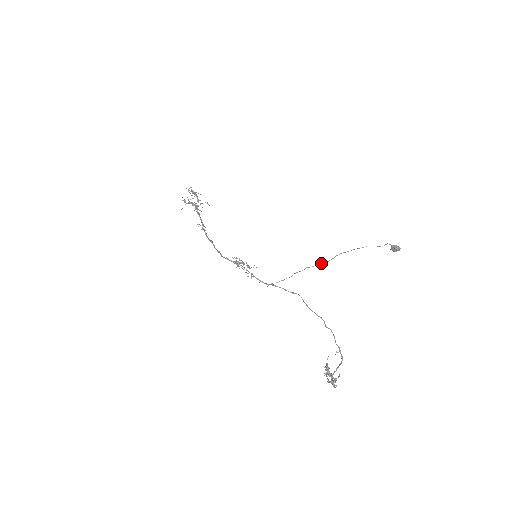
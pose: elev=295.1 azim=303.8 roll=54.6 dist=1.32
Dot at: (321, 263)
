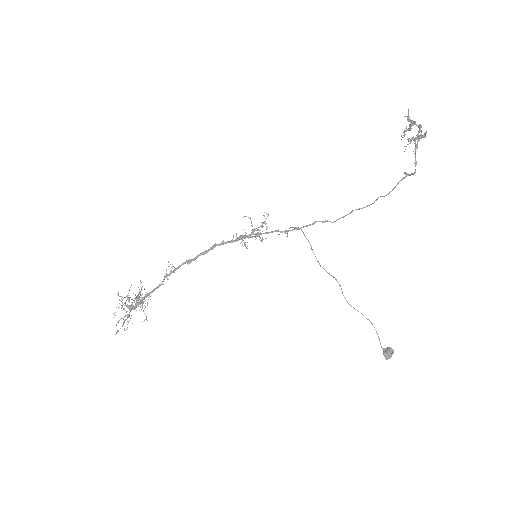
Dot at: (329, 274)
